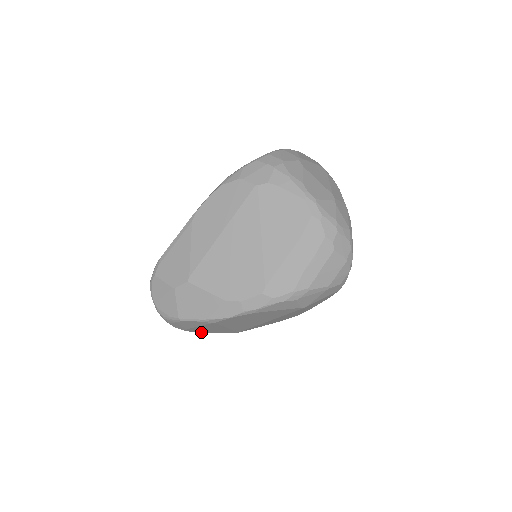
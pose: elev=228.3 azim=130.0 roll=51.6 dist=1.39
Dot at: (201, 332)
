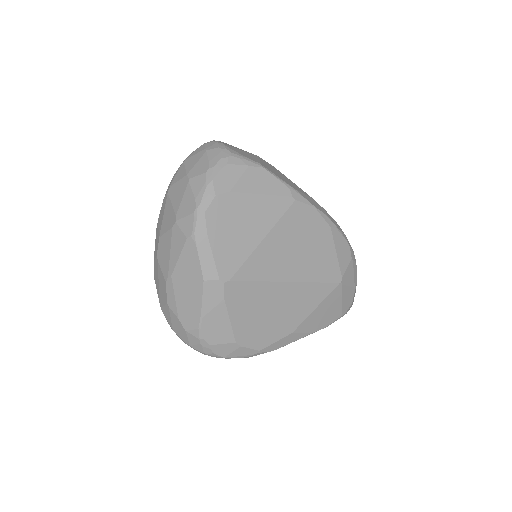
Dot at: (206, 228)
